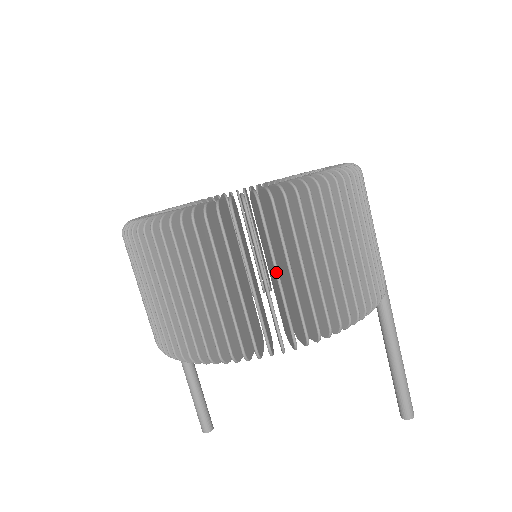
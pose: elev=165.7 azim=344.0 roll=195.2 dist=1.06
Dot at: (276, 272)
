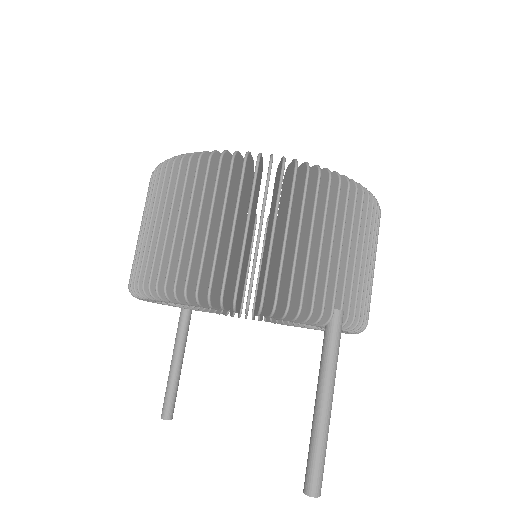
Dot at: (197, 219)
